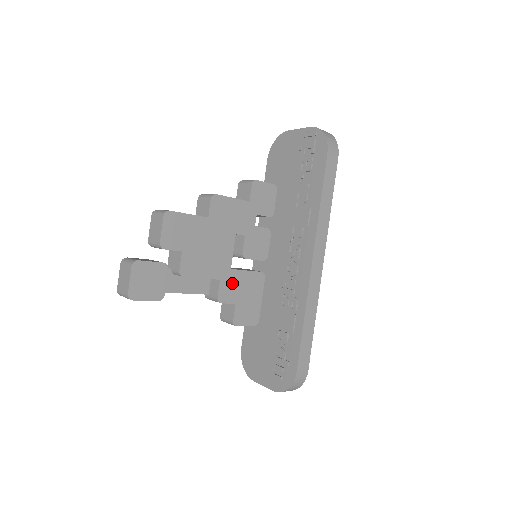
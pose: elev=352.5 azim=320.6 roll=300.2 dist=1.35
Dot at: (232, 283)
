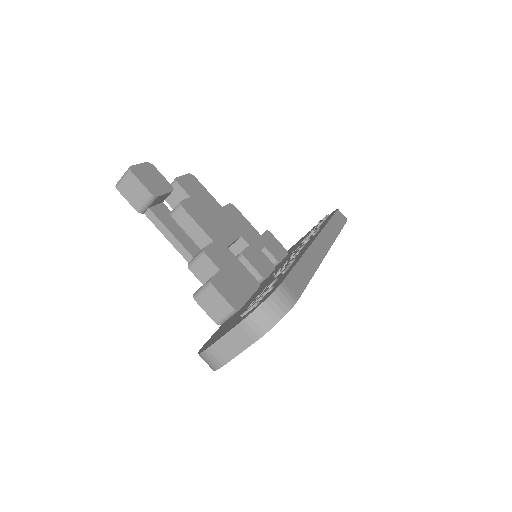
Dot at: (224, 255)
